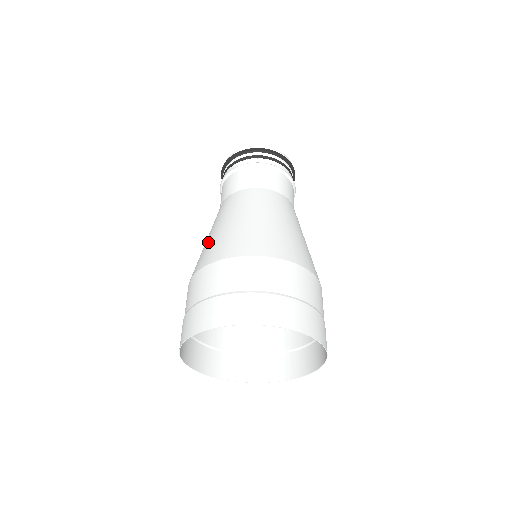
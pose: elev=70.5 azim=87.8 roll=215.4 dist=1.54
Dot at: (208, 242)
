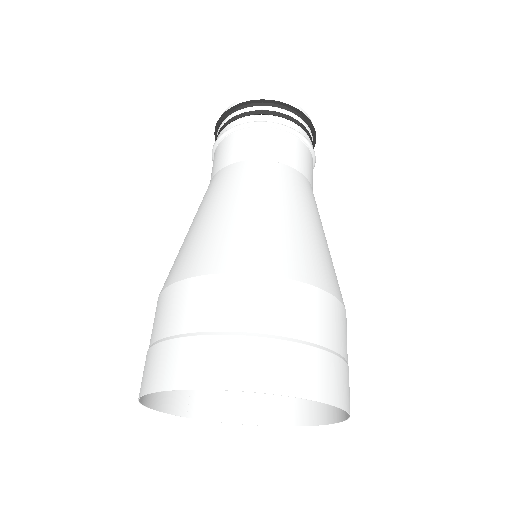
Dot at: (233, 225)
